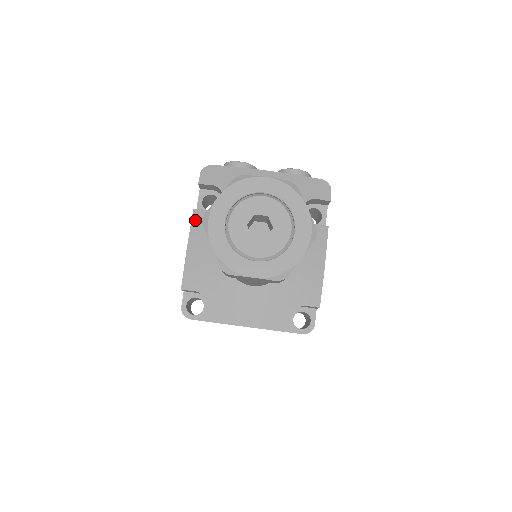
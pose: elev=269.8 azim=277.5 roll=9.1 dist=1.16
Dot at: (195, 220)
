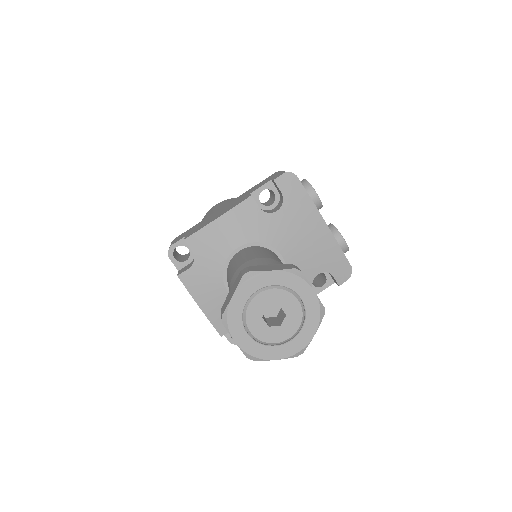
Dot at: (244, 205)
